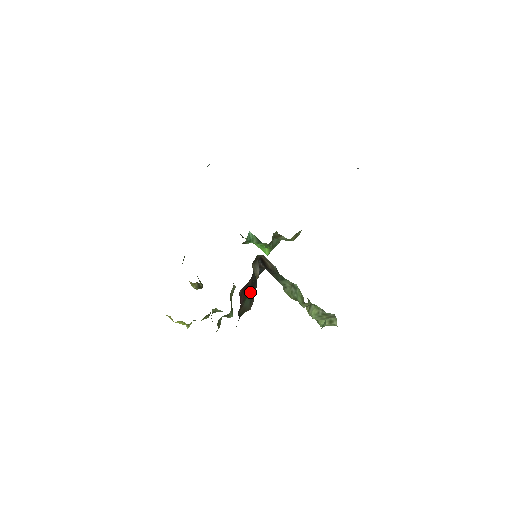
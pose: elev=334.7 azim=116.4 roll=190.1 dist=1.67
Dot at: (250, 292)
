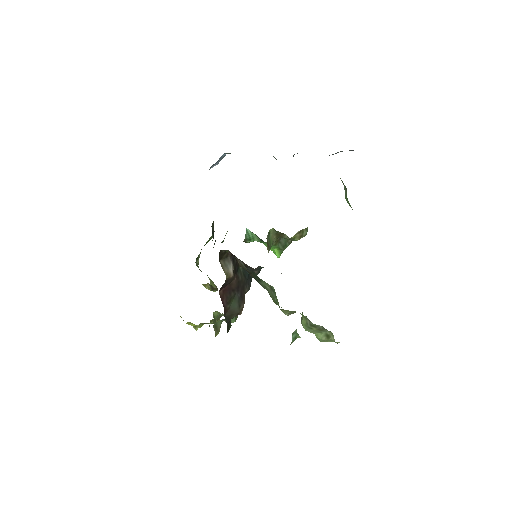
Dot at: (237, 294)
